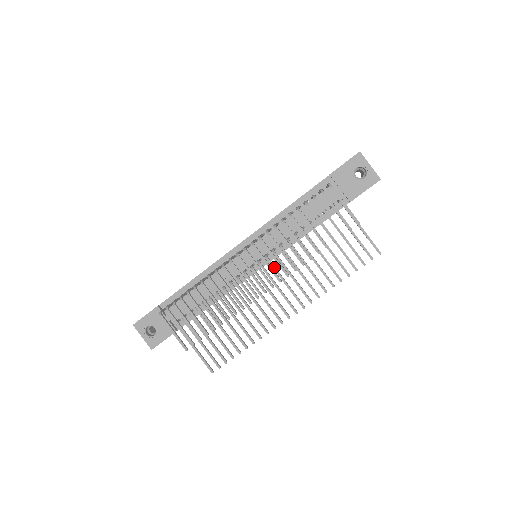
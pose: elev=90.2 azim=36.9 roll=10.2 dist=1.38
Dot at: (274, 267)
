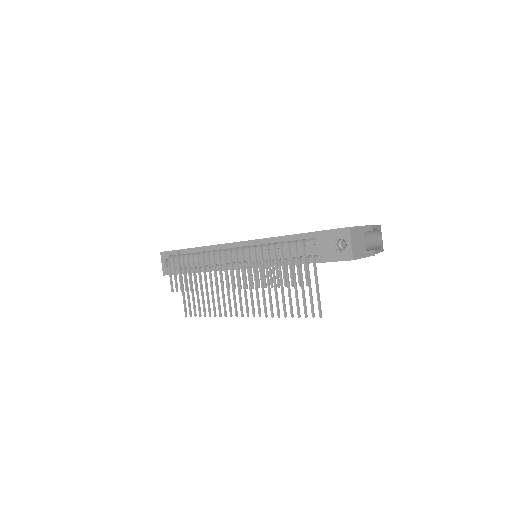
Dot at: (249, 274)
